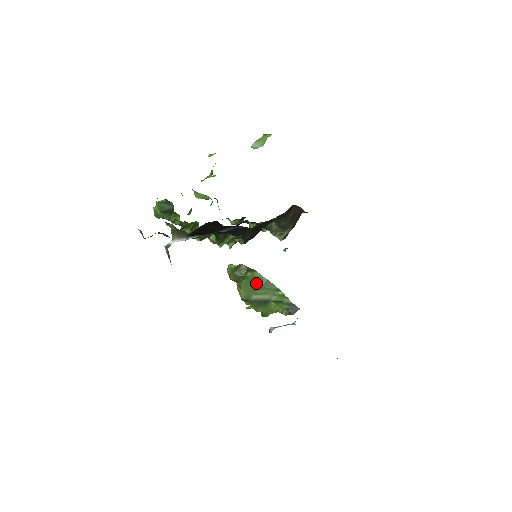
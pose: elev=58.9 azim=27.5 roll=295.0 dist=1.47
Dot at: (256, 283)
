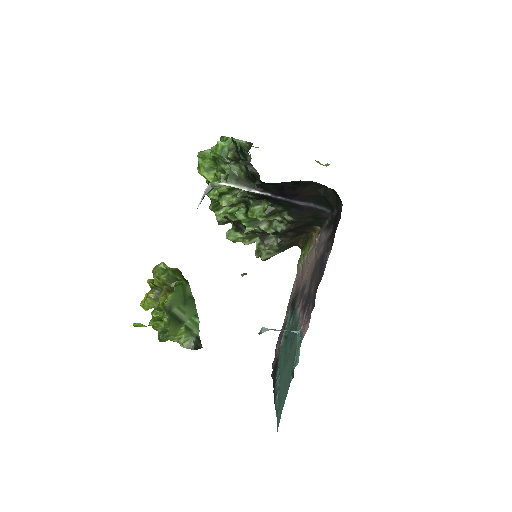
Dot at: (184, 296)
